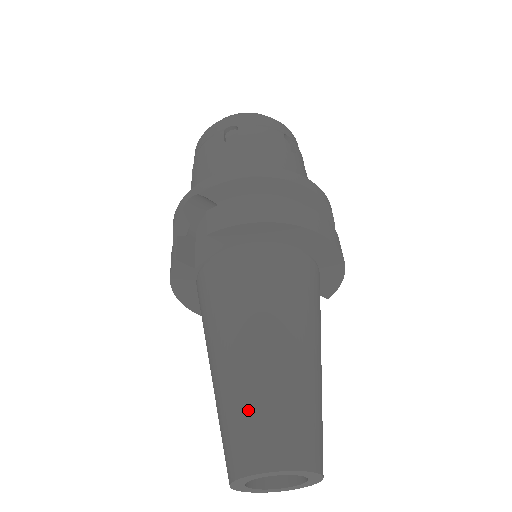
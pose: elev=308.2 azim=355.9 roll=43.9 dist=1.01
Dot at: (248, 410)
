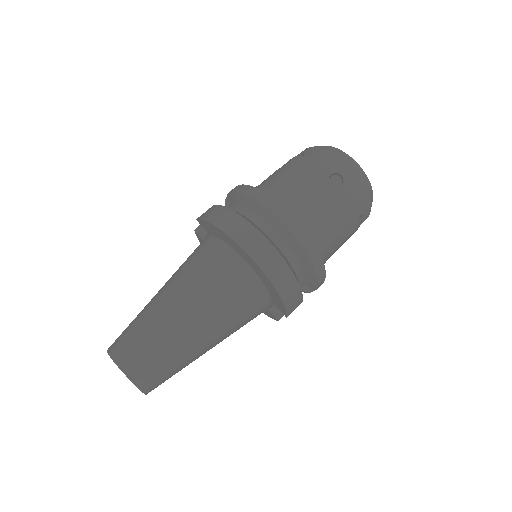
Dot at: (132, 322)
